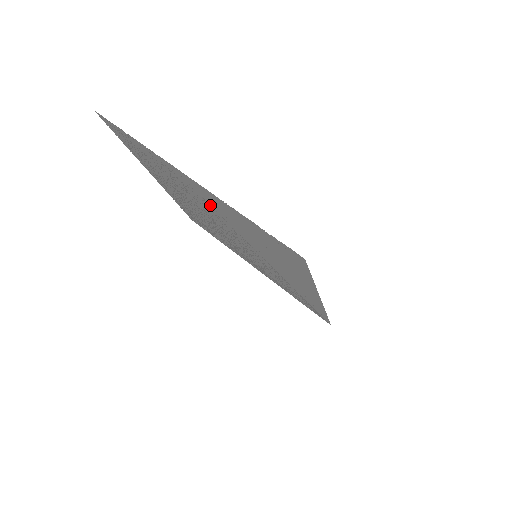
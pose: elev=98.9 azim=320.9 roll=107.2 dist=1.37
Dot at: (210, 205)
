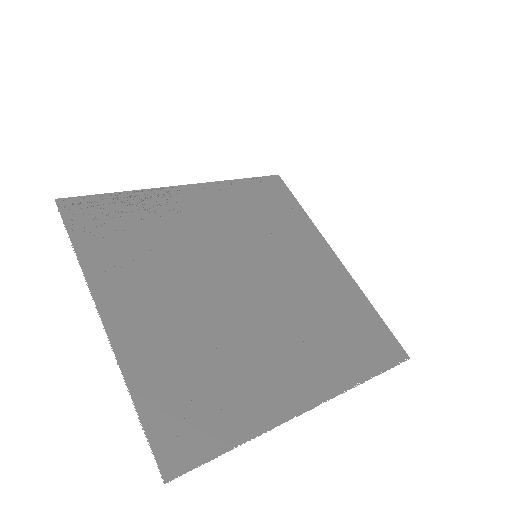
Dot at: (285, 351)
